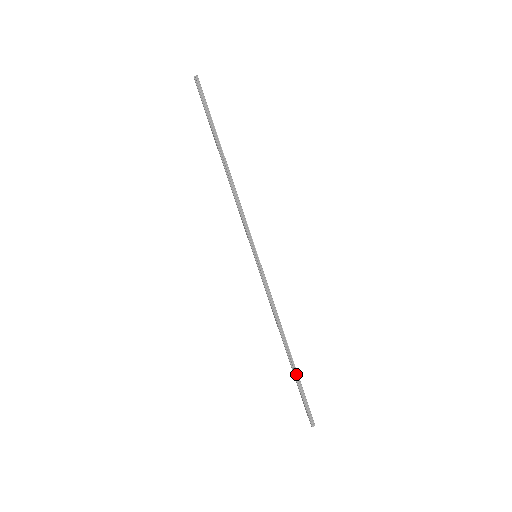
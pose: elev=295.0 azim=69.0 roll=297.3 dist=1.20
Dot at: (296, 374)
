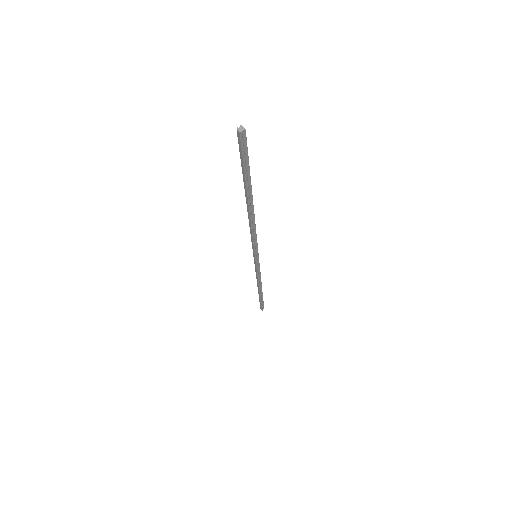
Dot at: (261, 297)
